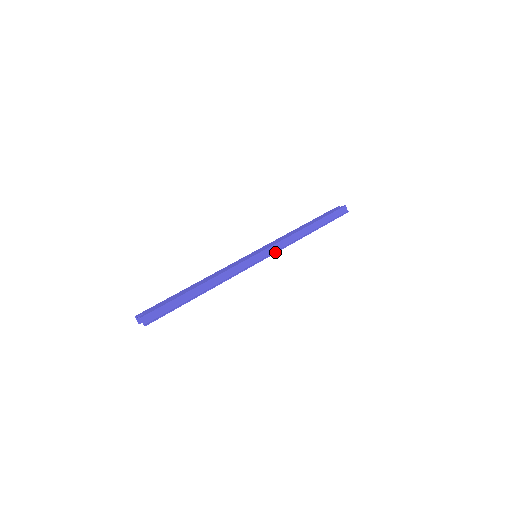
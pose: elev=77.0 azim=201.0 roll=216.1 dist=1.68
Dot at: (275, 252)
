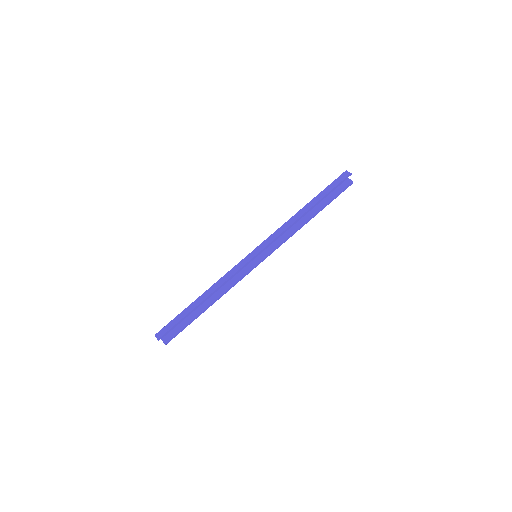
Dot at: (268, 244)
